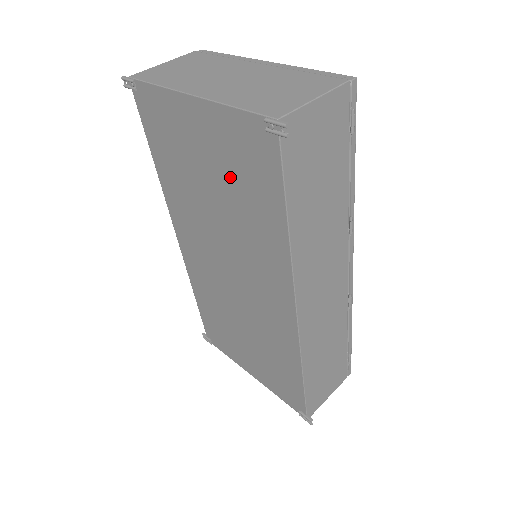
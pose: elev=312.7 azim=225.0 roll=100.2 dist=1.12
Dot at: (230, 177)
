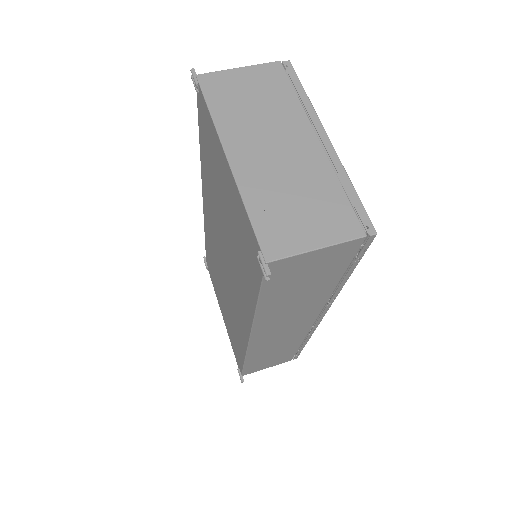
Dot at: (236, 233)
